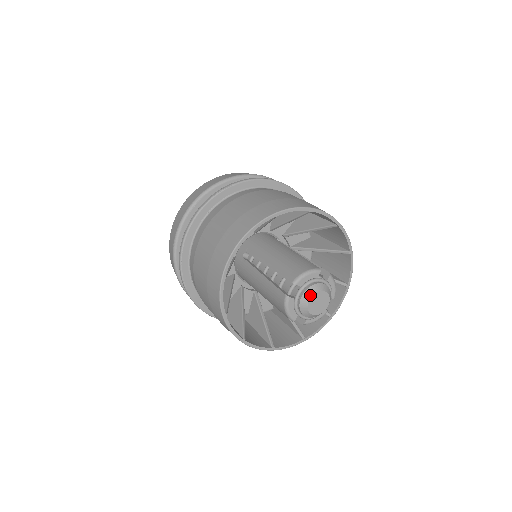
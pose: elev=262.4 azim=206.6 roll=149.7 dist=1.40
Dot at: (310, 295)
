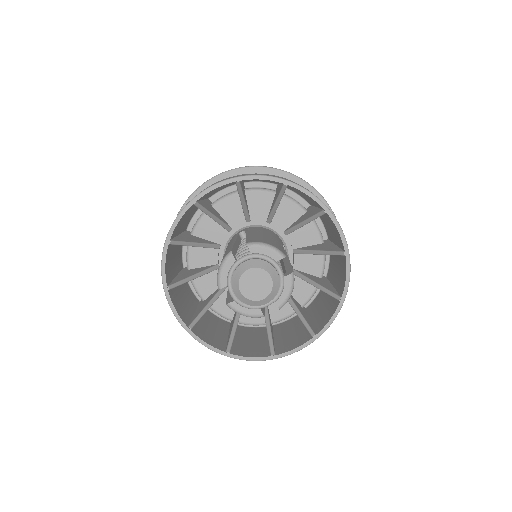
Dot at: (252, 266)
